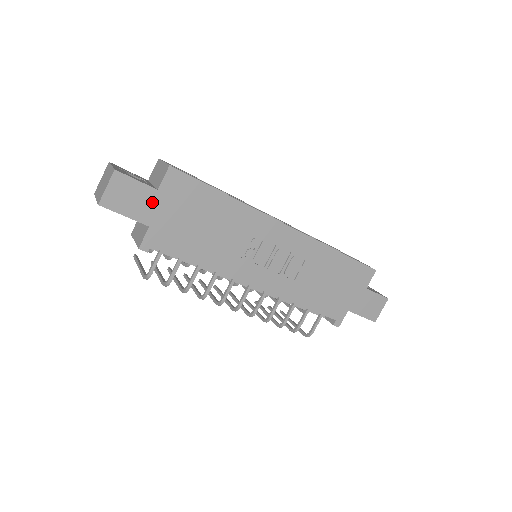
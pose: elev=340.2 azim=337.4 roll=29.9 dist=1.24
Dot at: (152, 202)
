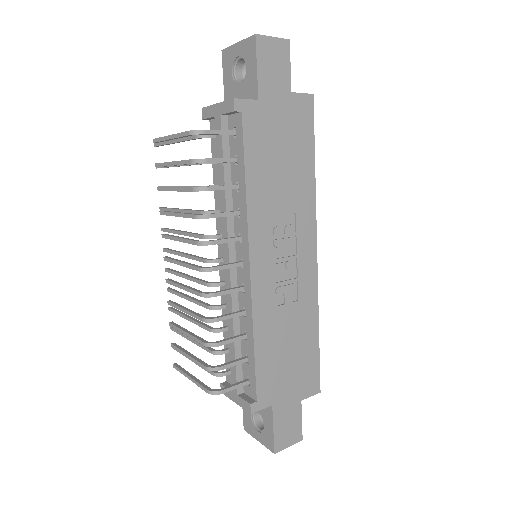
Dot at: (280, 92)
